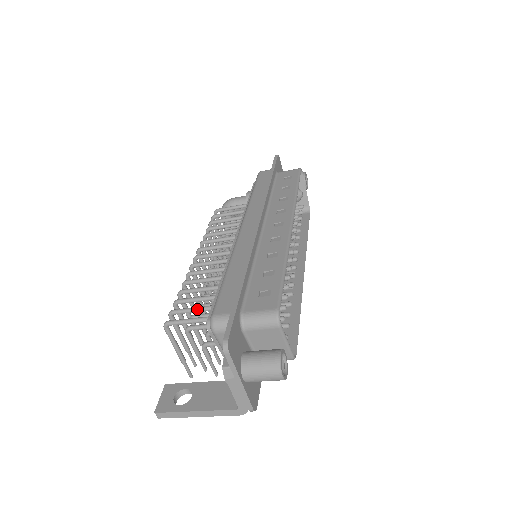
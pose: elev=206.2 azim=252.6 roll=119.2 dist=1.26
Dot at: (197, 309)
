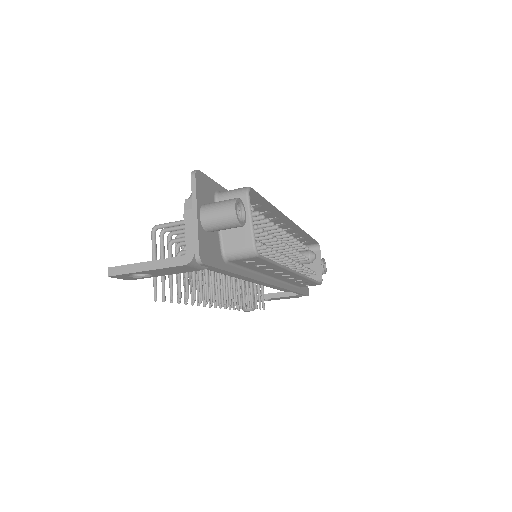
Dot at: occluded
